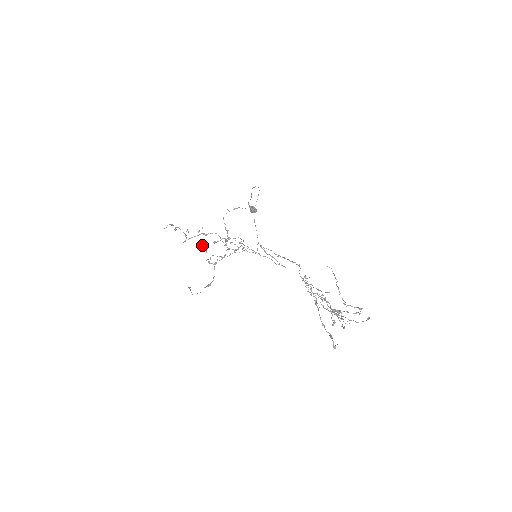
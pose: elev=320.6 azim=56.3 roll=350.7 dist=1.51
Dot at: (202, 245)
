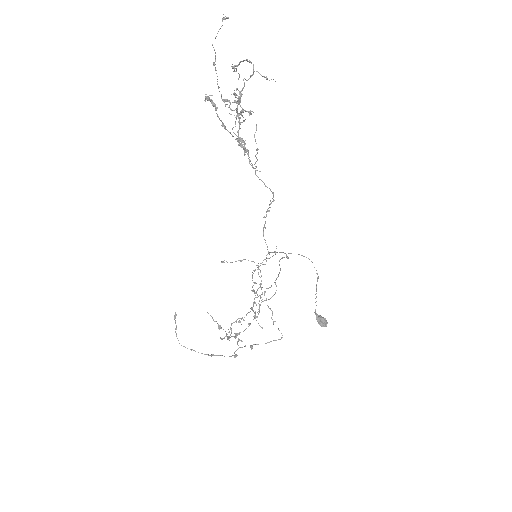
Dot at: (235, 333)
